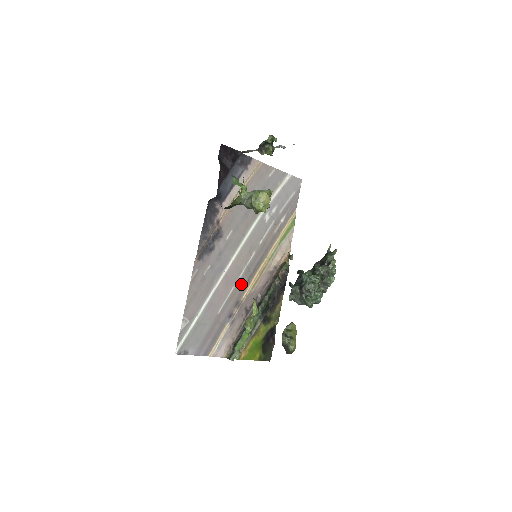
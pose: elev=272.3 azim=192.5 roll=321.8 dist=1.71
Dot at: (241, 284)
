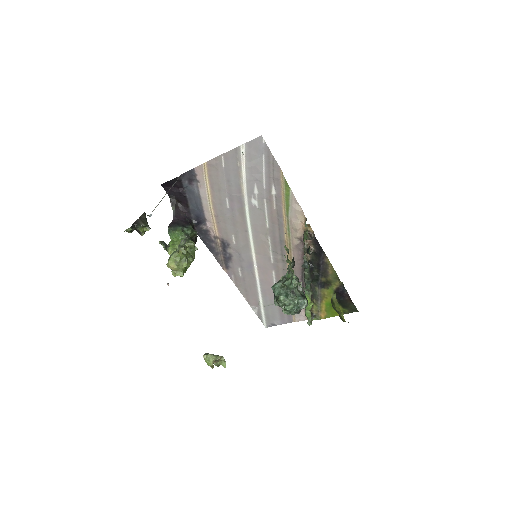
Dot at: (278, 266)
